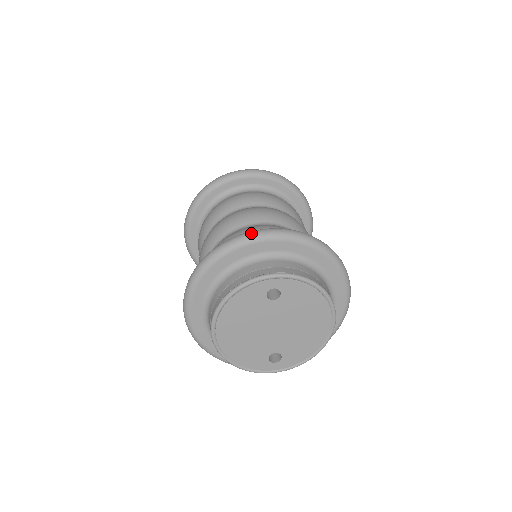
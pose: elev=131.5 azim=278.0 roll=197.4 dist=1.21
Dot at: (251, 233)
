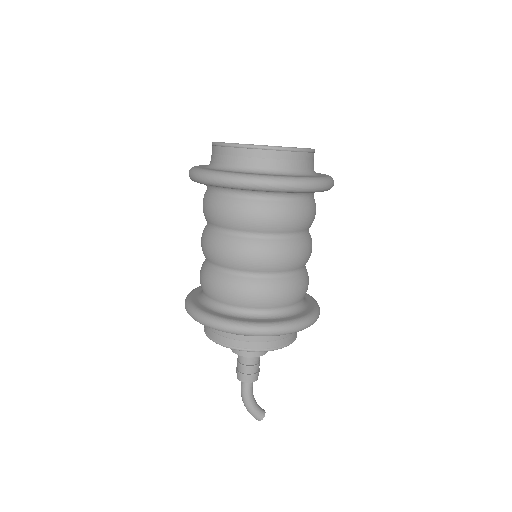
Dot at: occluded
